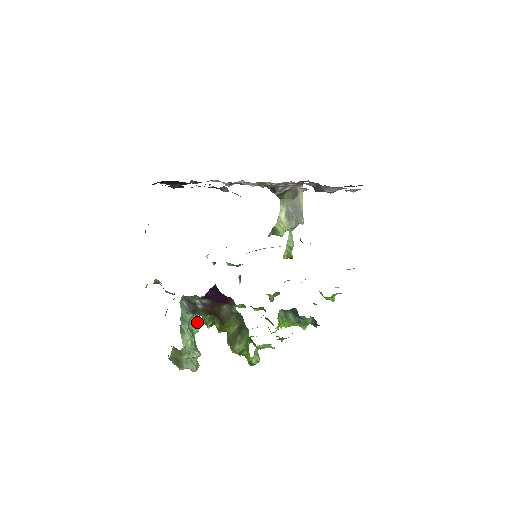
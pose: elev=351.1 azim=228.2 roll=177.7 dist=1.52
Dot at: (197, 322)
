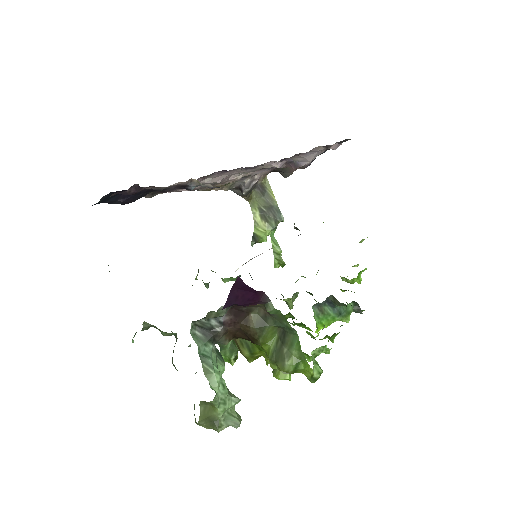
Dot at: (219, 357)
